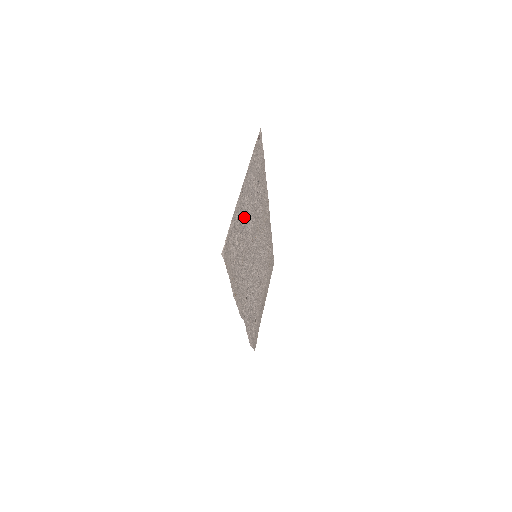
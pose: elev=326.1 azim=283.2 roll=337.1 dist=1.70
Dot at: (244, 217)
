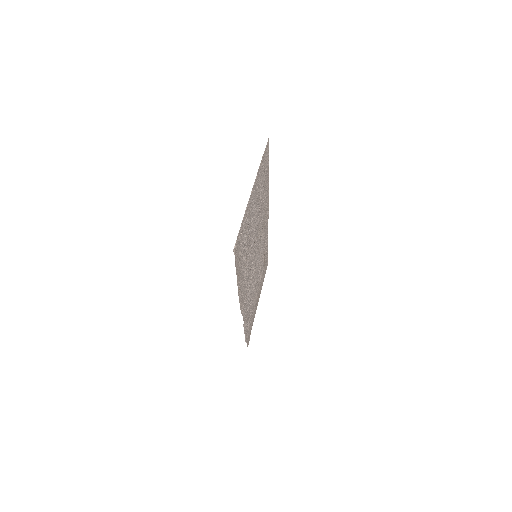
Dot at: (251, 218)
